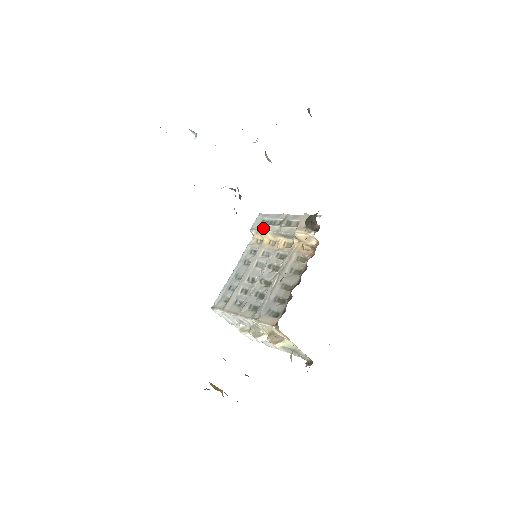
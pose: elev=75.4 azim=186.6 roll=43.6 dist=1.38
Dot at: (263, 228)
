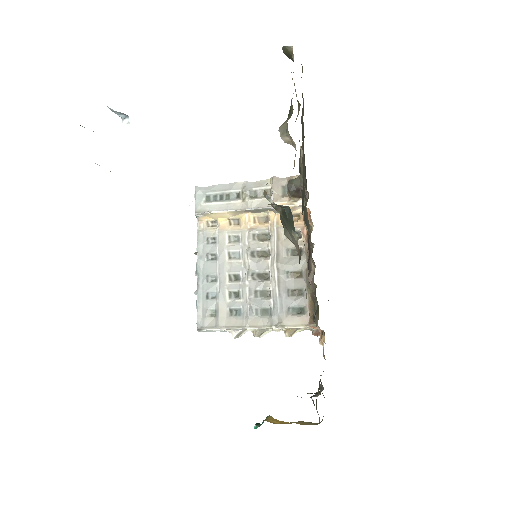
Dot at: (216, 208)
